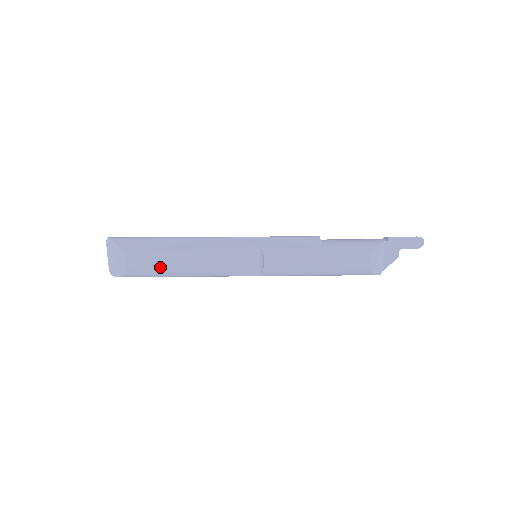
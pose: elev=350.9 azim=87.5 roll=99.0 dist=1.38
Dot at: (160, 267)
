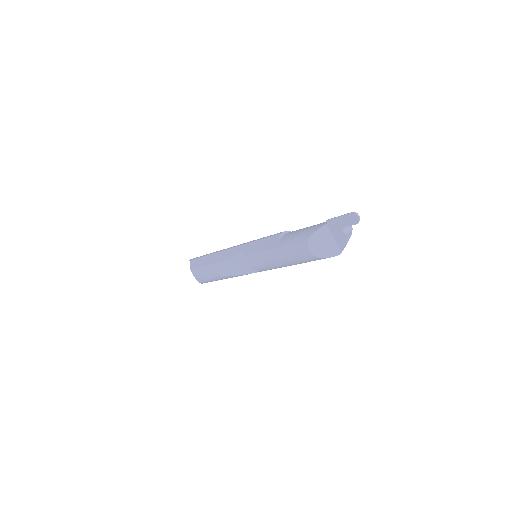
Dot at: (208, 277)
